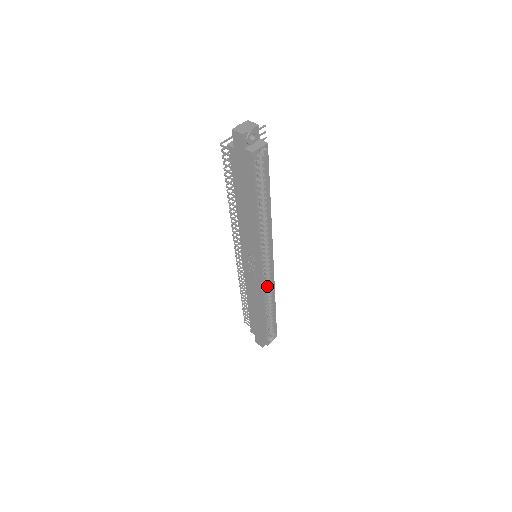
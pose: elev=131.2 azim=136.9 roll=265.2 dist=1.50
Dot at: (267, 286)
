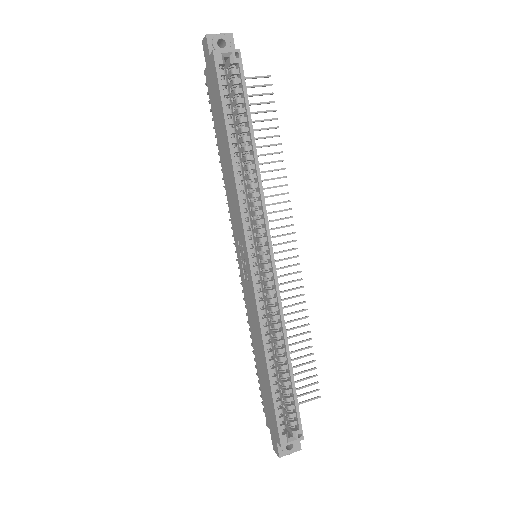
Dot at: (271, 309)
